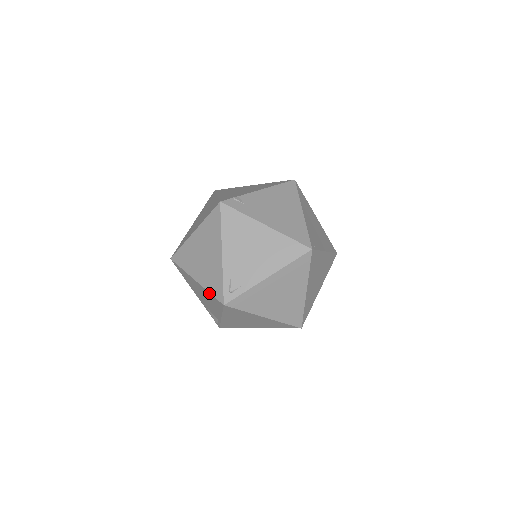
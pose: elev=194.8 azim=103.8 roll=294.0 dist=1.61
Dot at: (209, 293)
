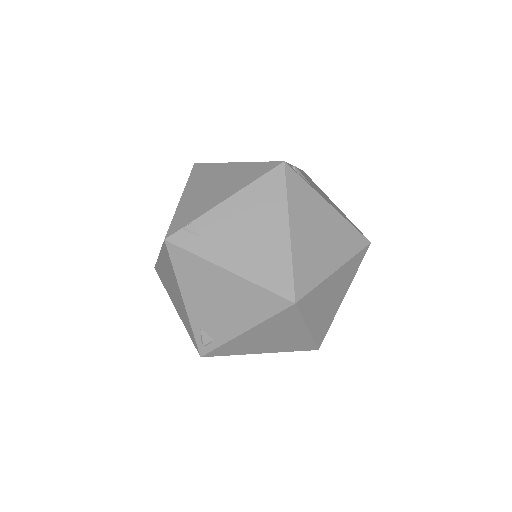
Dot at: (188, 332)
